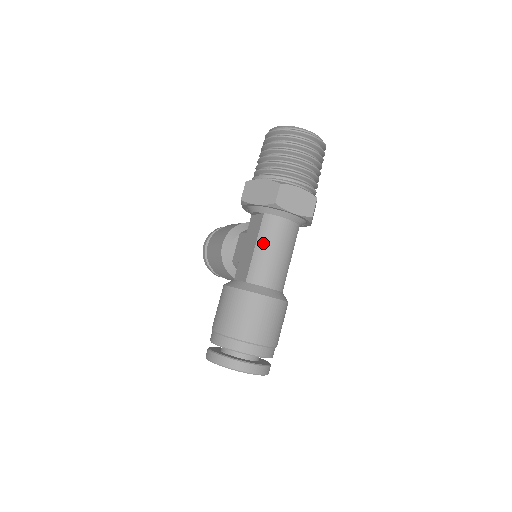
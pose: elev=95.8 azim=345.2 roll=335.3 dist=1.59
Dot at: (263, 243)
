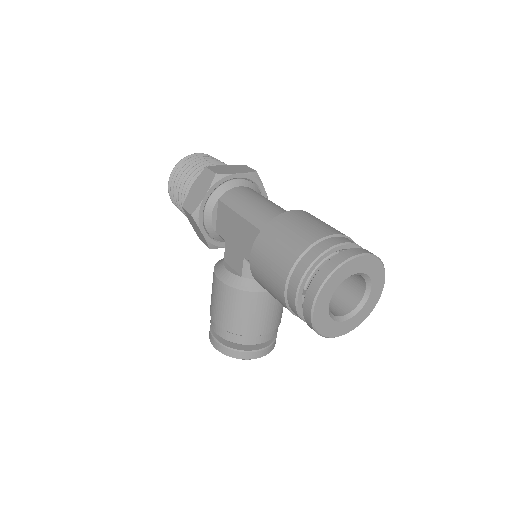
Dot at: (241, 205)
